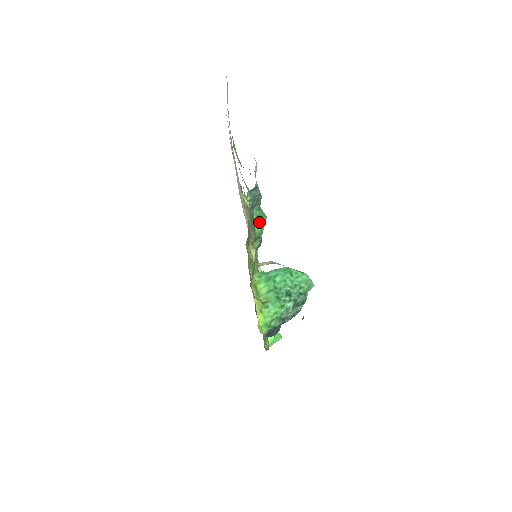
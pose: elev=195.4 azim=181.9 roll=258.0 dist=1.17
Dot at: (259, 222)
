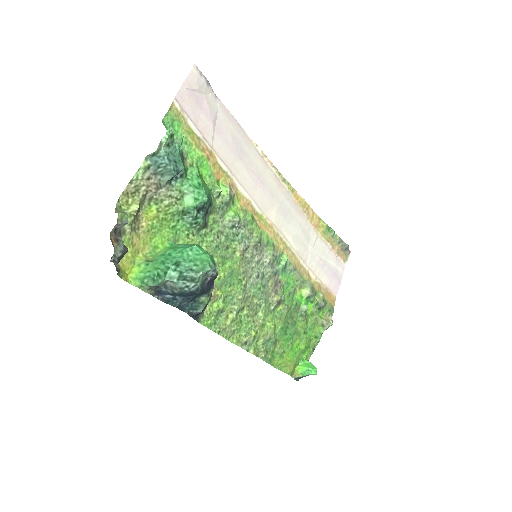
Dot at: (191, 198)
